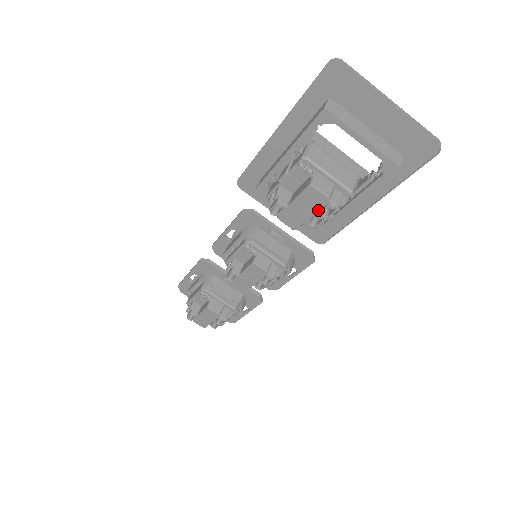
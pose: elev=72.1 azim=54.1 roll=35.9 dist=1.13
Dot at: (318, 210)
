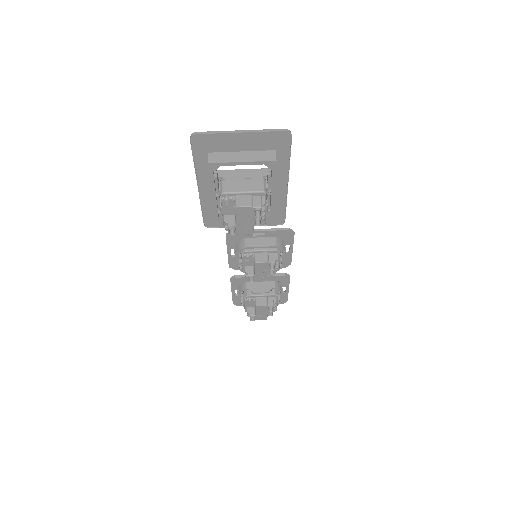
Dot at: (253, 216)
